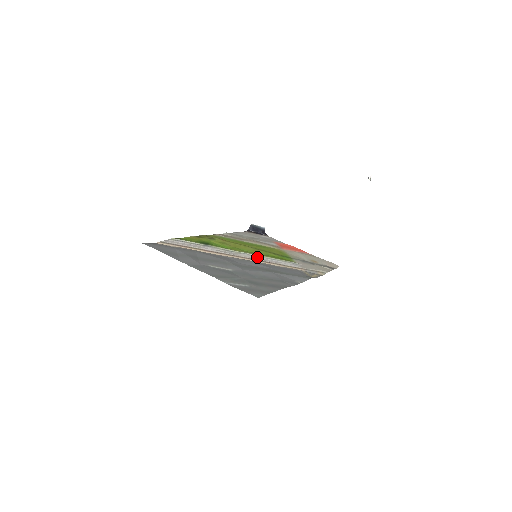
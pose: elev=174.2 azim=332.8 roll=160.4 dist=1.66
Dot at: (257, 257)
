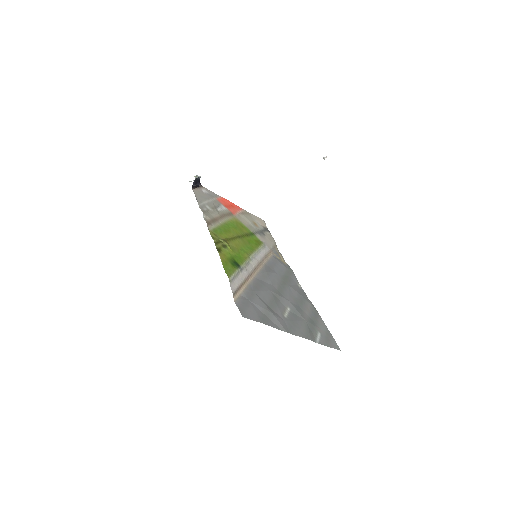
Dot at: (256, 257)
